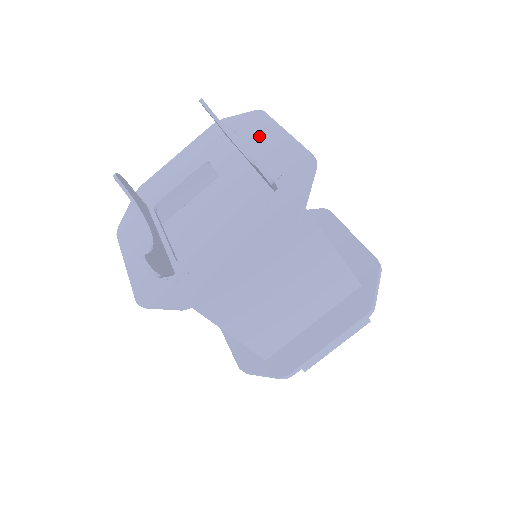
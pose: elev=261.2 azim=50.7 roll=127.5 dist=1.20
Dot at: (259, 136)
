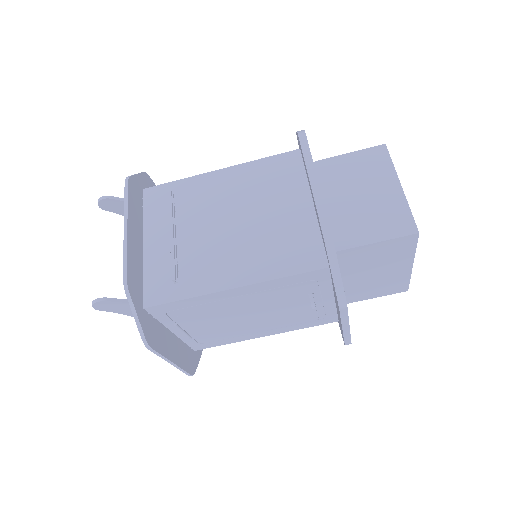
Dot at: occluded
